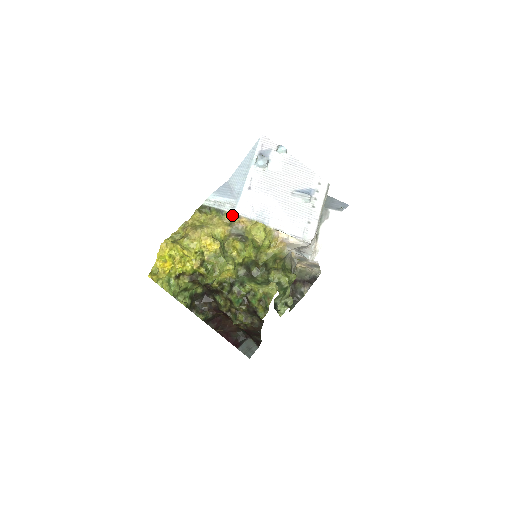
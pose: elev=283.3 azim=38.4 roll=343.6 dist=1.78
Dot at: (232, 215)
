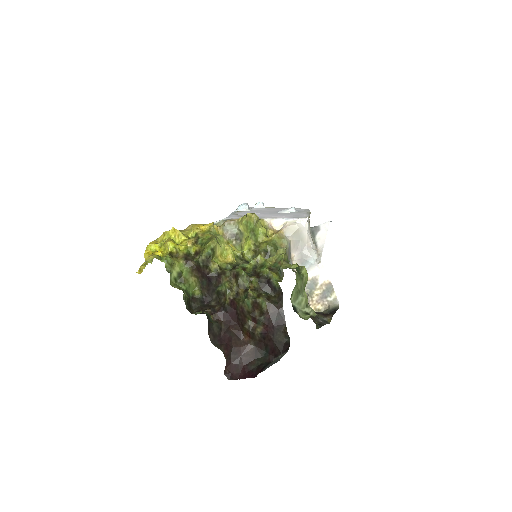
Dot at: (222, 221)
